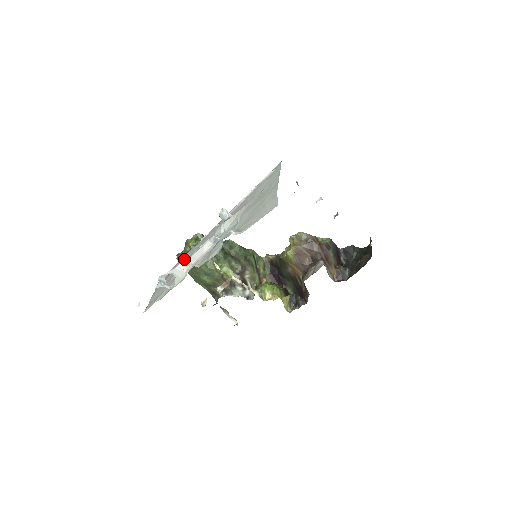
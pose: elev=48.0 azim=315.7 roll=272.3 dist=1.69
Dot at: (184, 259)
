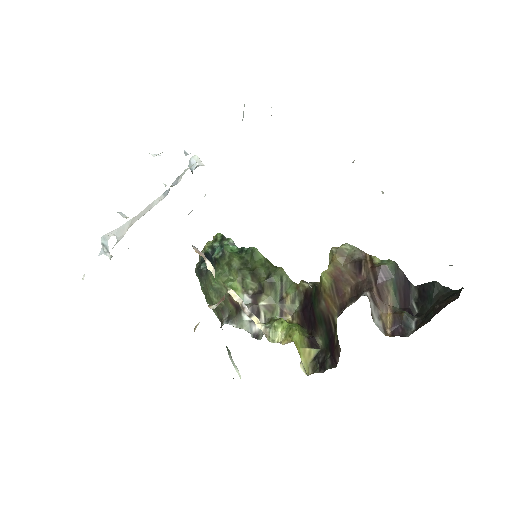
Dot at: occluded
